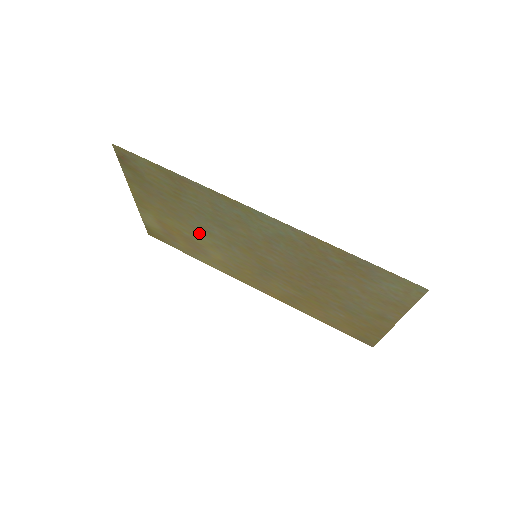
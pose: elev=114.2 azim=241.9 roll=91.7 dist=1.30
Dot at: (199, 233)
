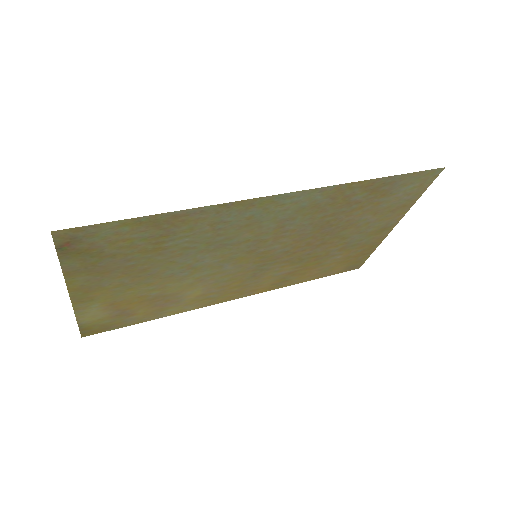
Dot at: (177, 279)
